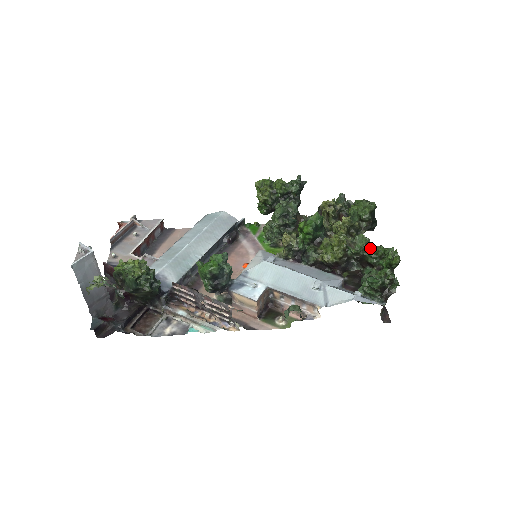
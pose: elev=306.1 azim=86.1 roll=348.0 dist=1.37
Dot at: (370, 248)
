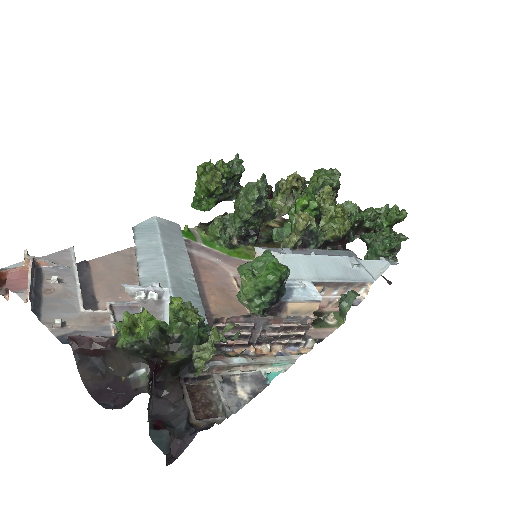
Dot at: (364, 212)
